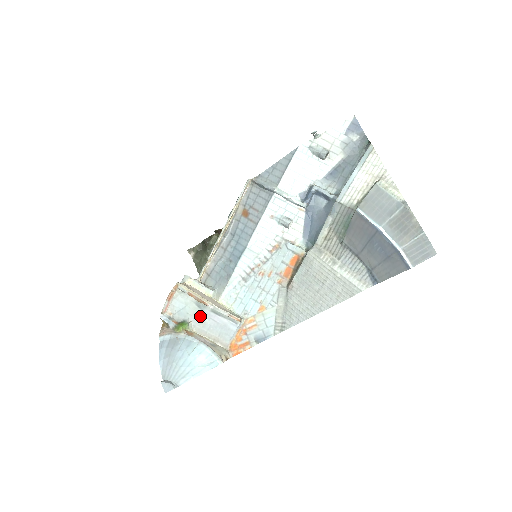
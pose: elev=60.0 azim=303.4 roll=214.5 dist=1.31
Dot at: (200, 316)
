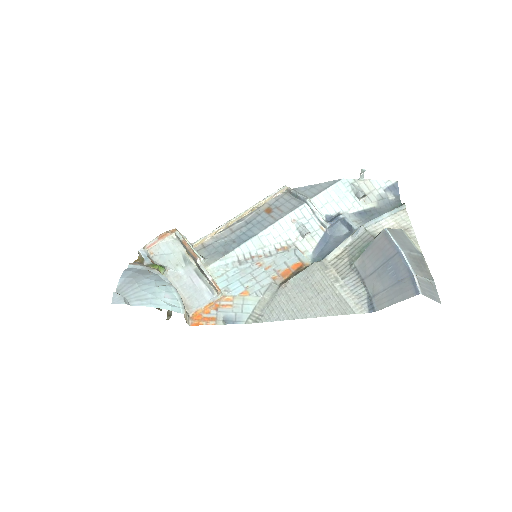
Dot at: (180, 269)
